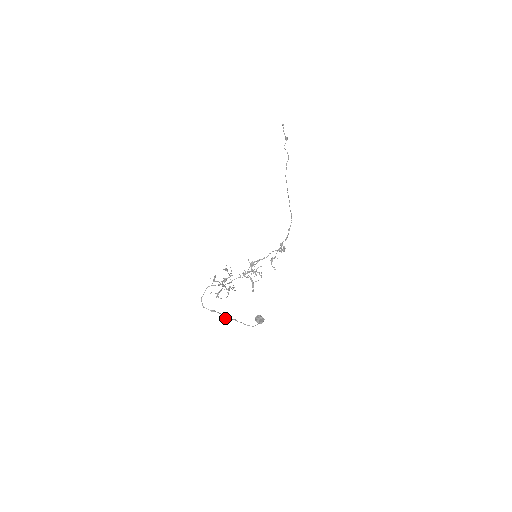
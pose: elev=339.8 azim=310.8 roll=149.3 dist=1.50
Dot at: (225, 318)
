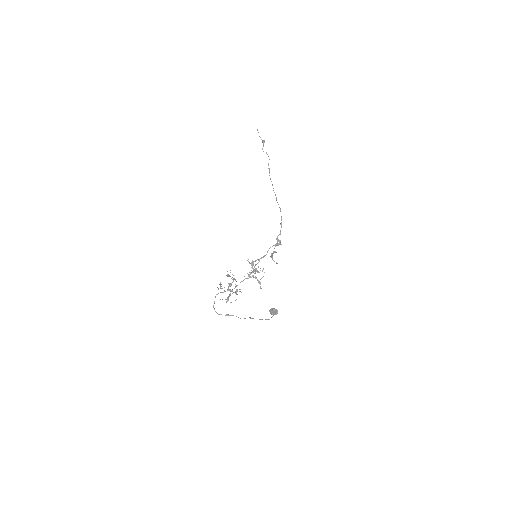
Dot at: occluded
